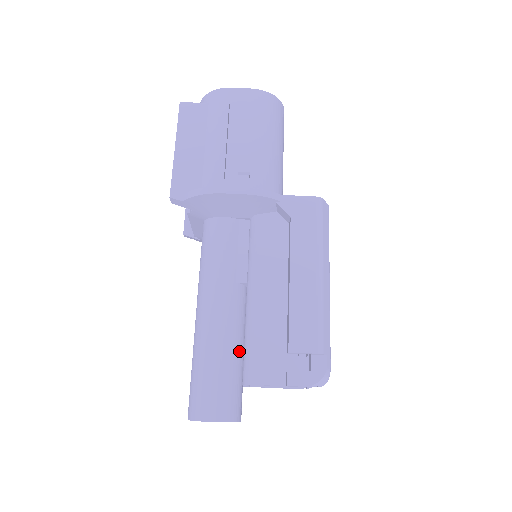
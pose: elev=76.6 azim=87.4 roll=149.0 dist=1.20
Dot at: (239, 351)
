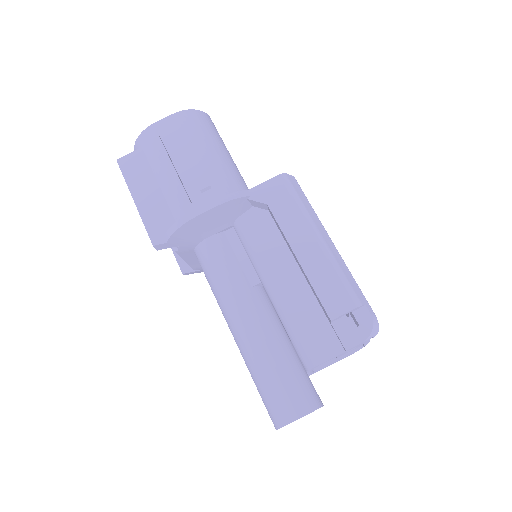
Dot at: (287, 345)
